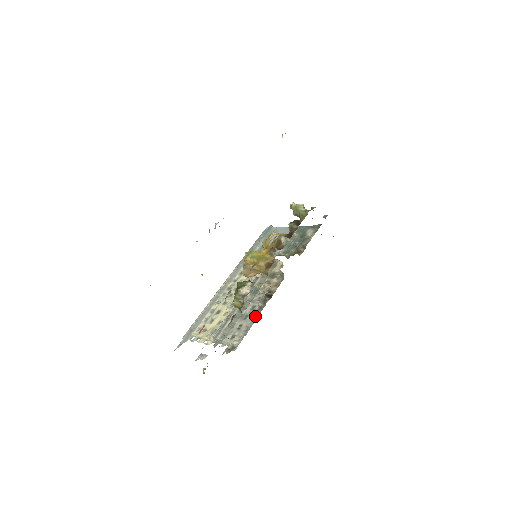
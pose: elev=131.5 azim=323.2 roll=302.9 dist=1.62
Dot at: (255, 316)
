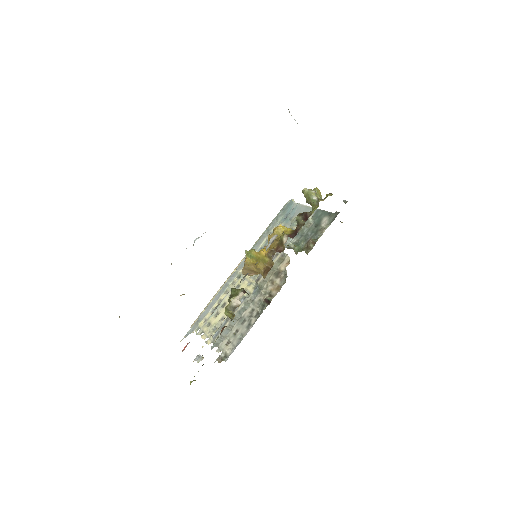
Dot at: (251, 324)
